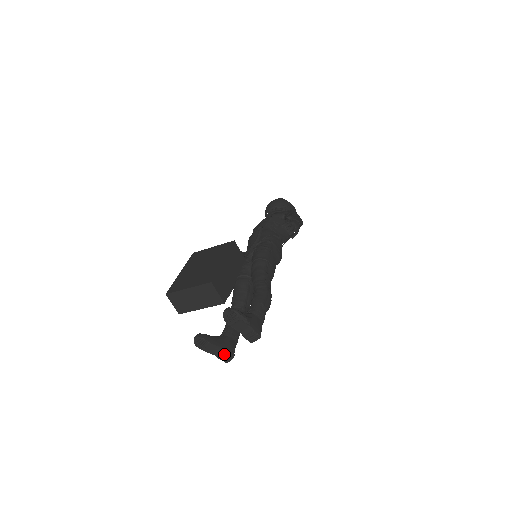
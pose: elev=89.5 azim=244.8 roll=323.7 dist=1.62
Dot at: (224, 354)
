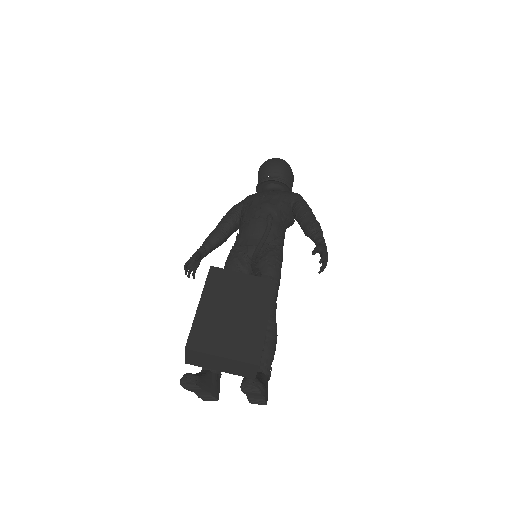
Dot at: (209, 397)
